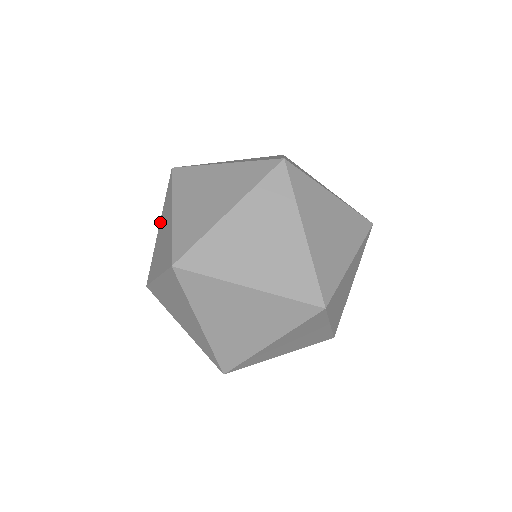
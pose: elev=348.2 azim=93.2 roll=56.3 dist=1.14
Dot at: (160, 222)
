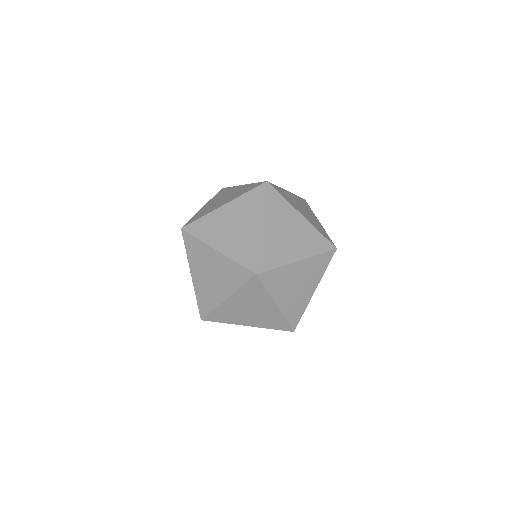
Dot at: occluded
